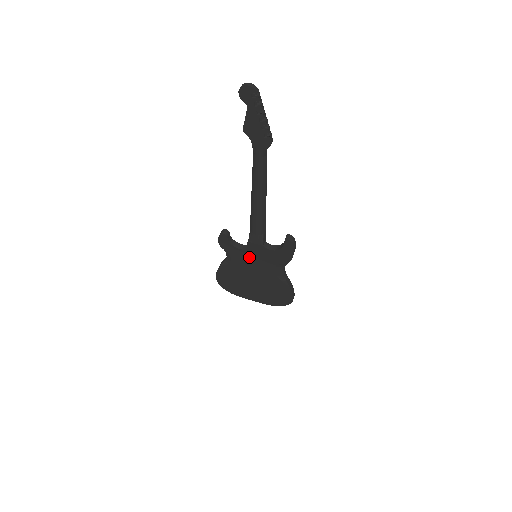
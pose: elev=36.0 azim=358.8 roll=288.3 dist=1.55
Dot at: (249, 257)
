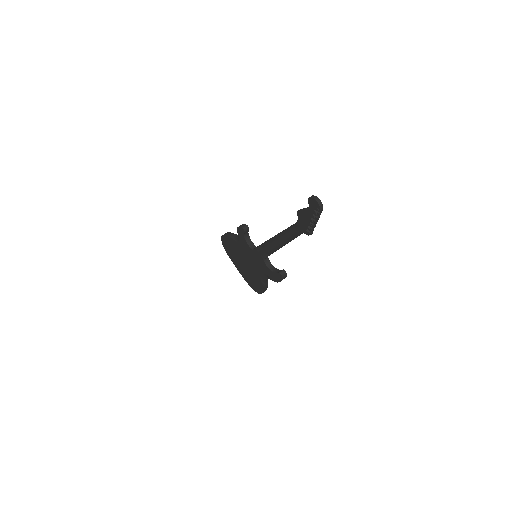
Dot at: (251, 253)
